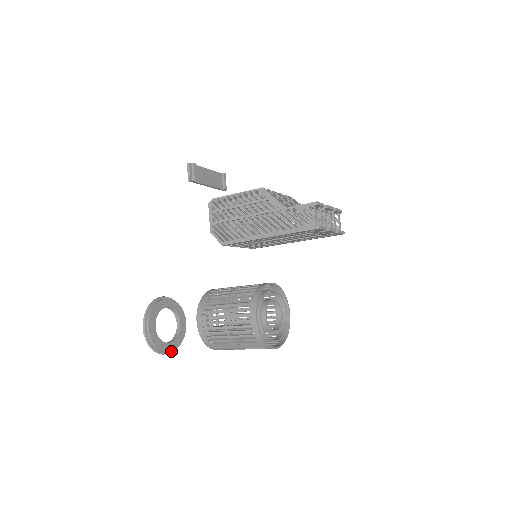
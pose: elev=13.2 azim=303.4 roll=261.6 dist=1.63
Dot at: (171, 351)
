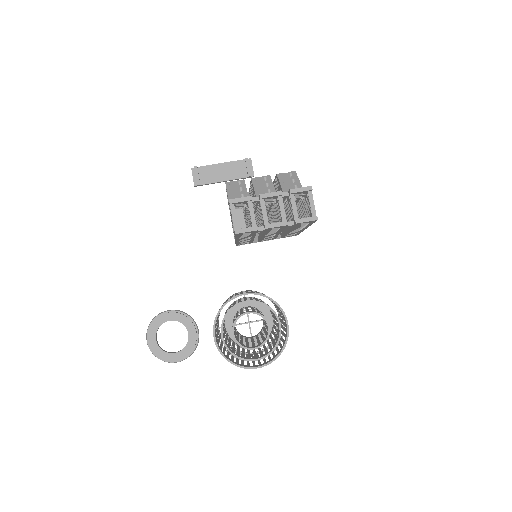
Dot at: (181, 360)
